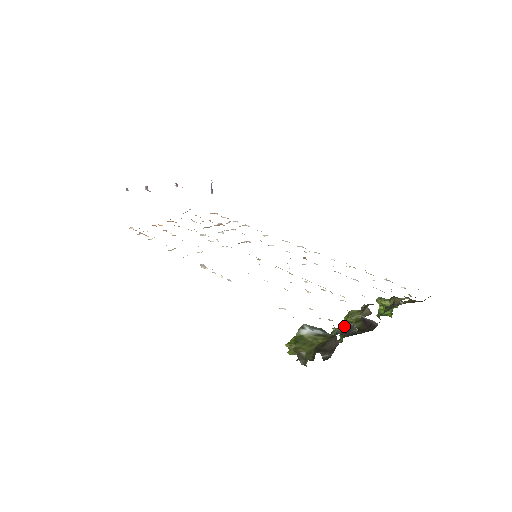
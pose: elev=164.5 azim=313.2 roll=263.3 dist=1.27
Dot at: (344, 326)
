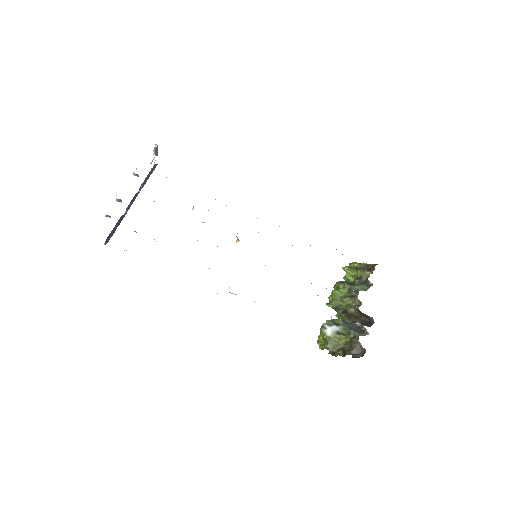
Dot at: (334, 302)
